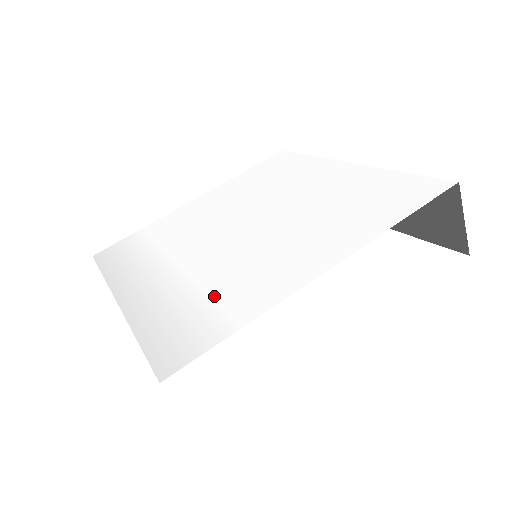
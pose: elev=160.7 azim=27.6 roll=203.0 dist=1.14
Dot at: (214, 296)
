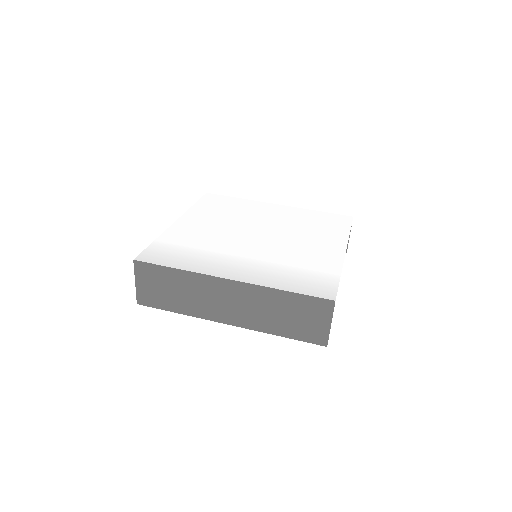
Dot at: (302, 267)
